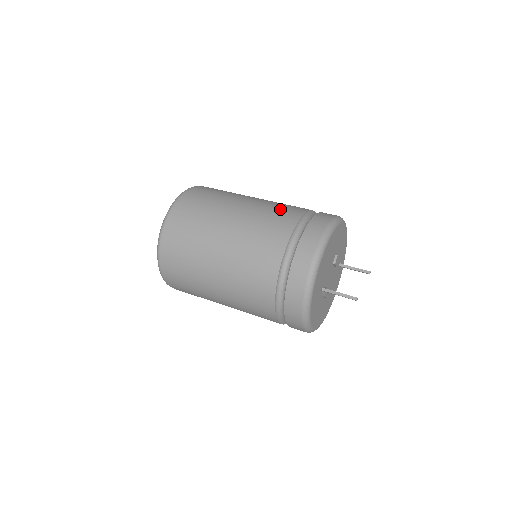
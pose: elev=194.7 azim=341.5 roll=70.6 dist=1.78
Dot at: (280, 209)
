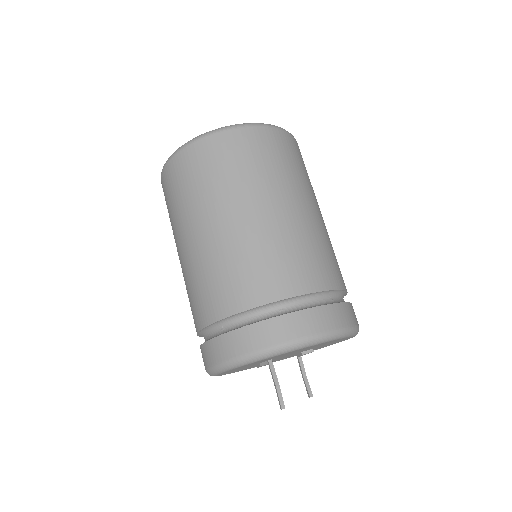
Dot at: (334, 258)
